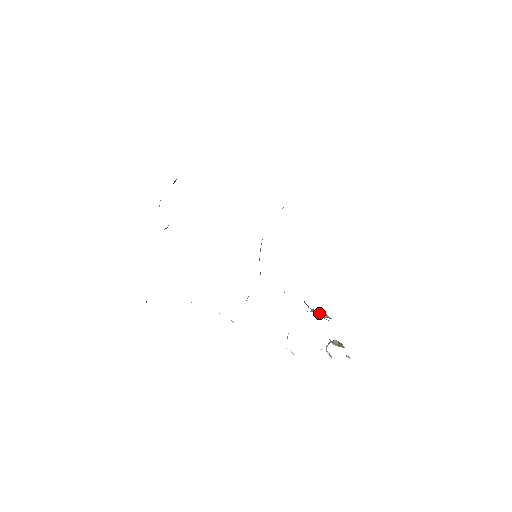
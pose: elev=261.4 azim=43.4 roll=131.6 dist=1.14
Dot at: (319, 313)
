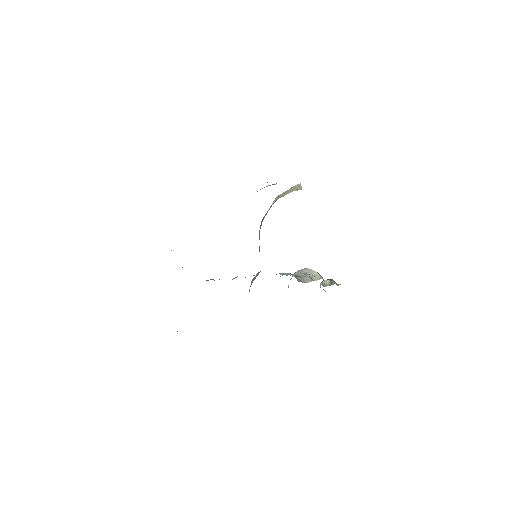
Dot at: (312, 278)
